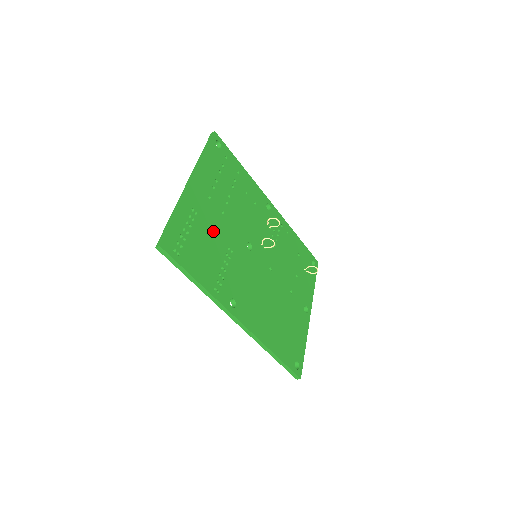
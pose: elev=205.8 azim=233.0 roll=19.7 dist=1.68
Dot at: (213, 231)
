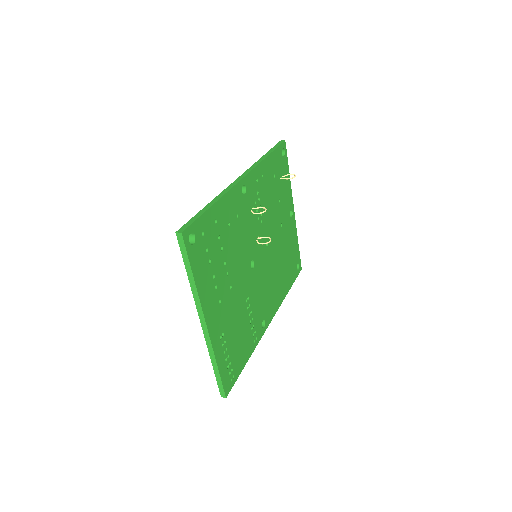
Dot at: (235, 316)
